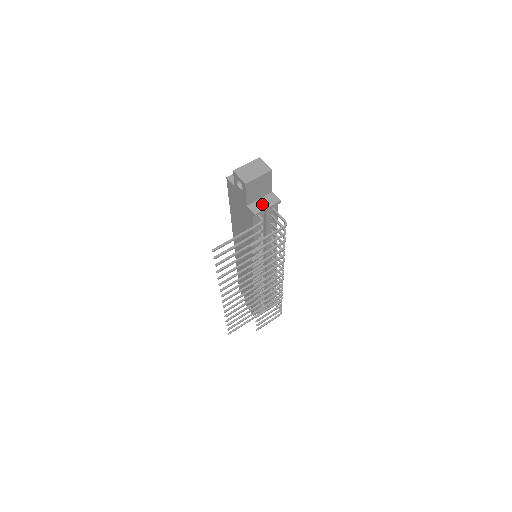
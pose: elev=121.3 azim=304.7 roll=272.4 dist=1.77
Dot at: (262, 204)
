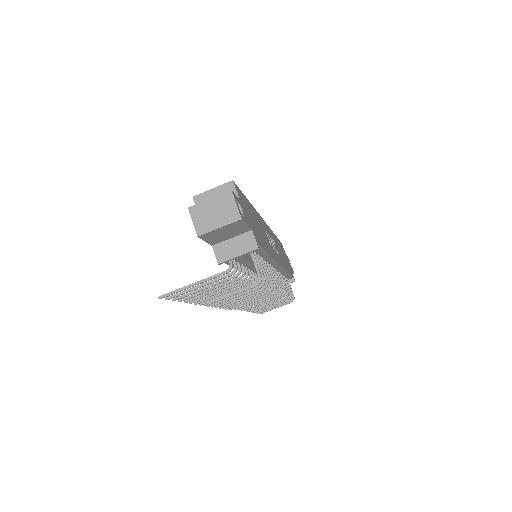
Dot at: (232, 248)
